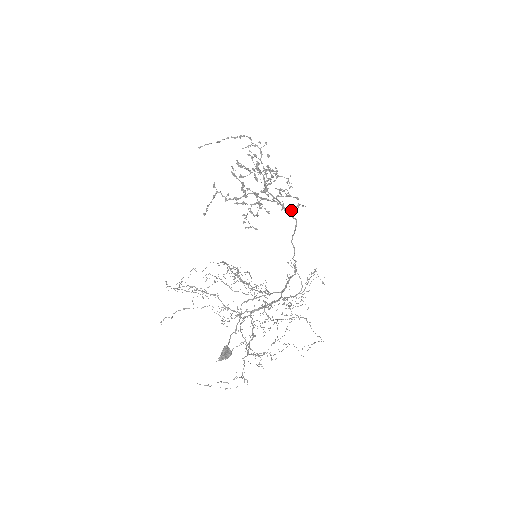
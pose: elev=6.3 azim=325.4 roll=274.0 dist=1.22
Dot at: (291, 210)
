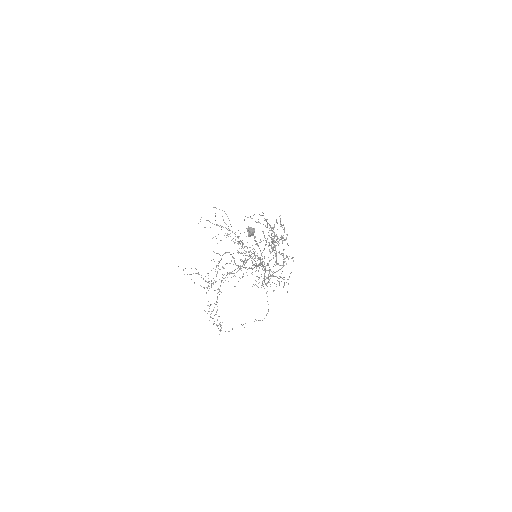
Dot at: (287, 257)
